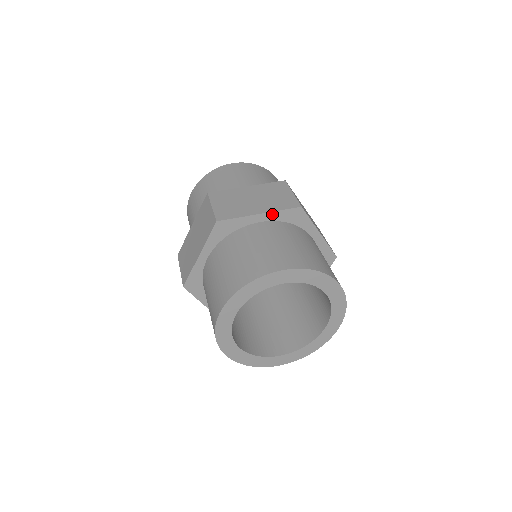
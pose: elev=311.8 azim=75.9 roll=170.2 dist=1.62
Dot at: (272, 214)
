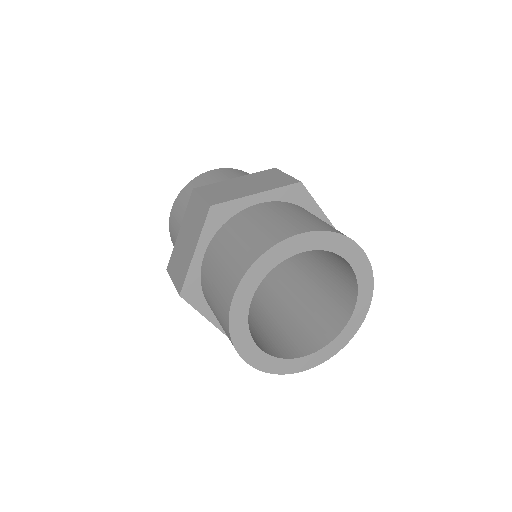
Dot at: (270, 193)
